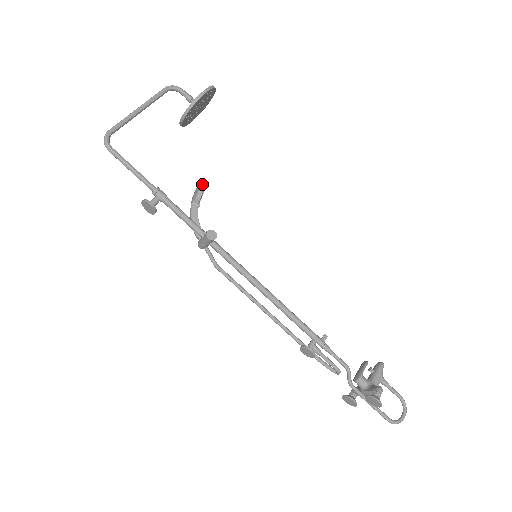
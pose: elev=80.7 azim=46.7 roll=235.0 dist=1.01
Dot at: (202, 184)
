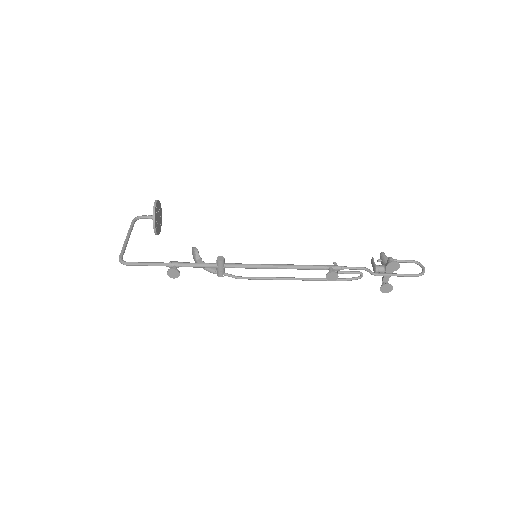
Dot at: (193, 247)
